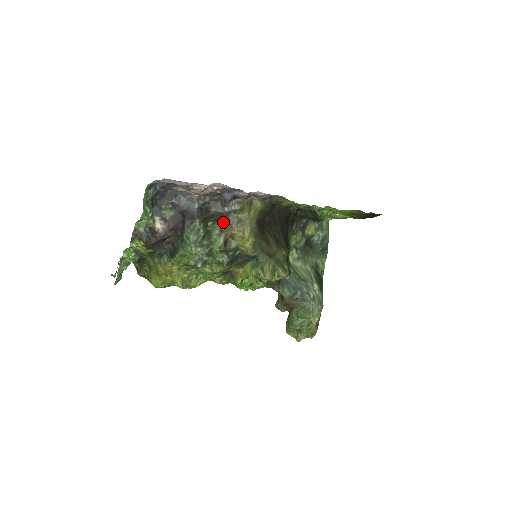
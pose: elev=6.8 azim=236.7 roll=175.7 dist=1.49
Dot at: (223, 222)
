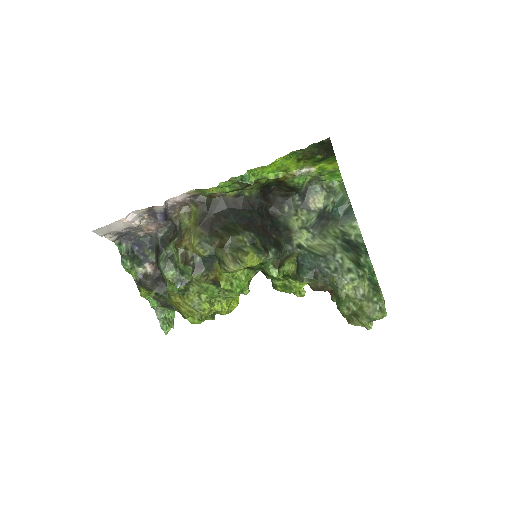
Dot at: (176, 240)
